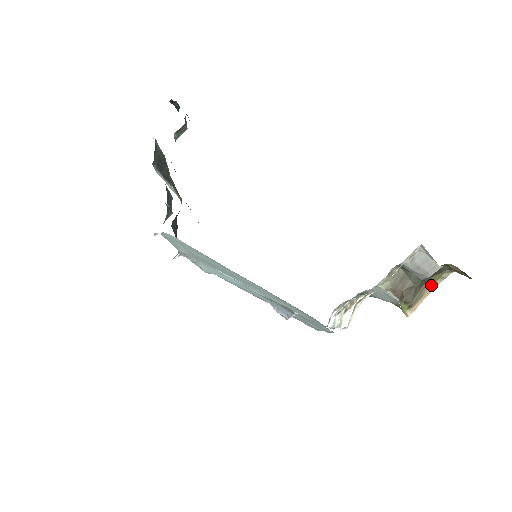
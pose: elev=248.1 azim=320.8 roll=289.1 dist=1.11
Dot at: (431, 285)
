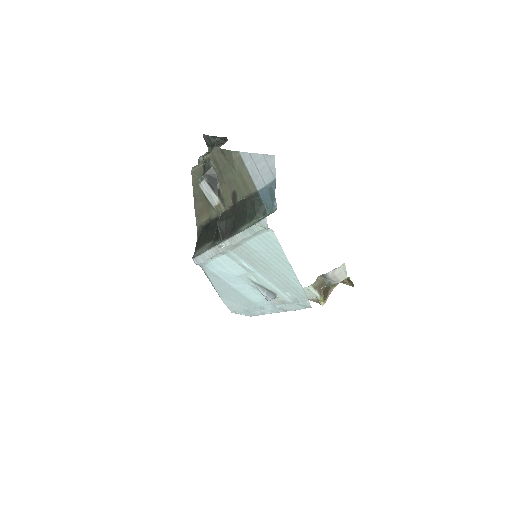
Dot at: (331, 289)
